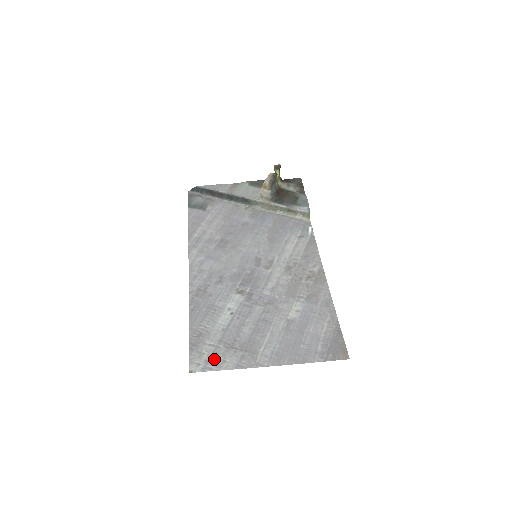
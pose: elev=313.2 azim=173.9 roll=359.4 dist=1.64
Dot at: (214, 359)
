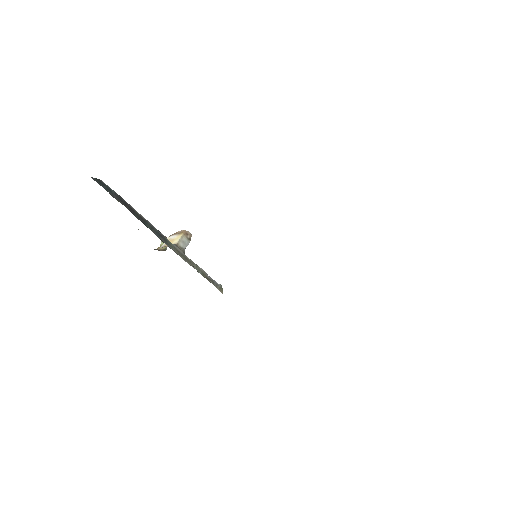
Dot at: occluded
